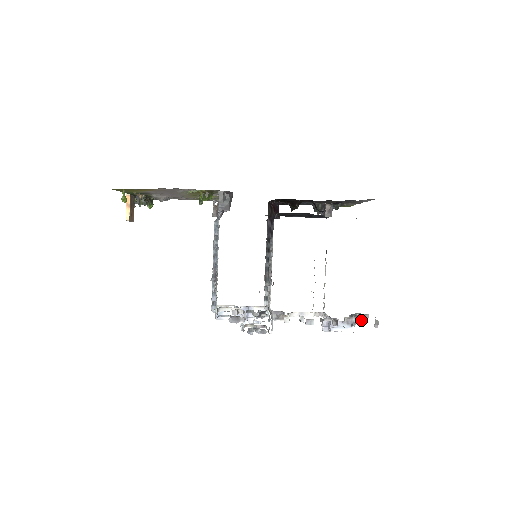
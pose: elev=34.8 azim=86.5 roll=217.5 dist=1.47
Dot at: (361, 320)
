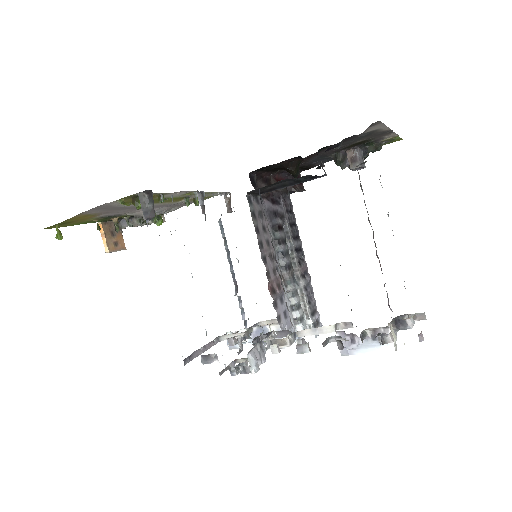
Dot at: (383, 334)
